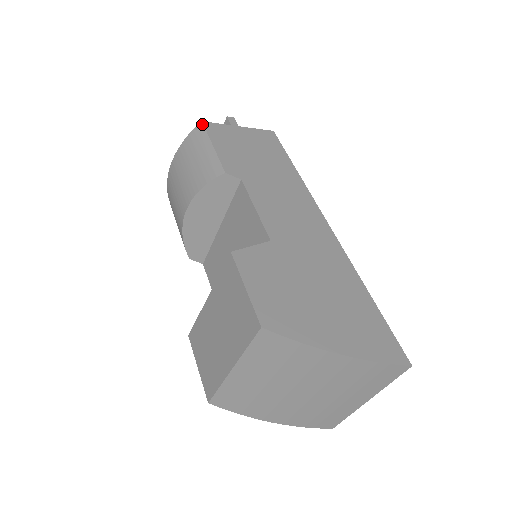
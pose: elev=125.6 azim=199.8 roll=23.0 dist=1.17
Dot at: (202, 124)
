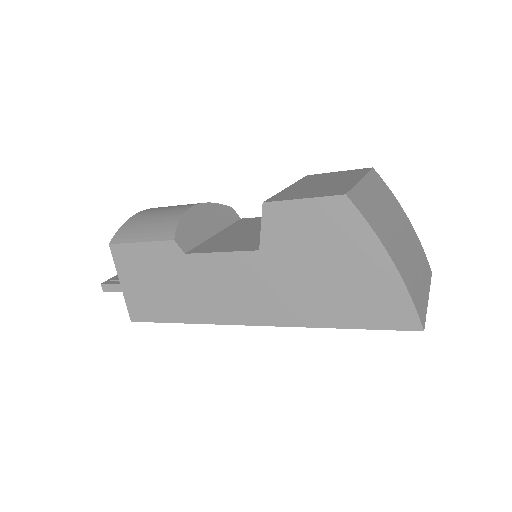
Dot at: occluded
